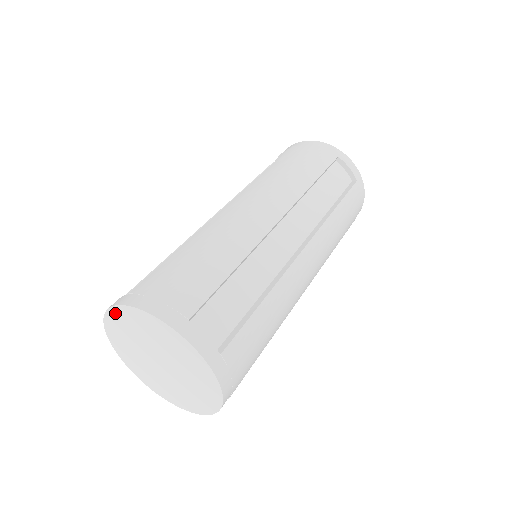
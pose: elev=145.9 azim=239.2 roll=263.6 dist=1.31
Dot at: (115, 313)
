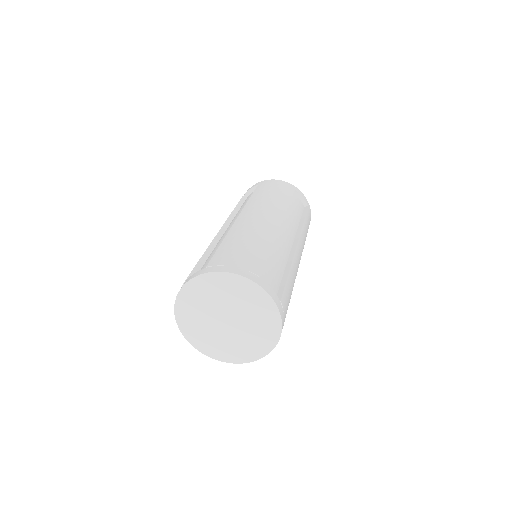
Dot at: (196, 283)
